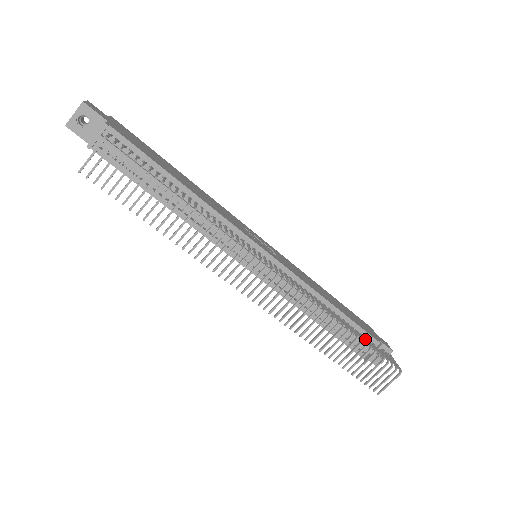
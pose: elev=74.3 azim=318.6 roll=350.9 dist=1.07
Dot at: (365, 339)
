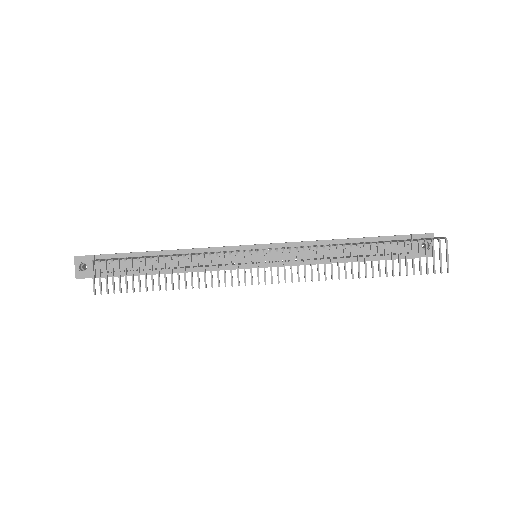
Dot at: (393, 242)
